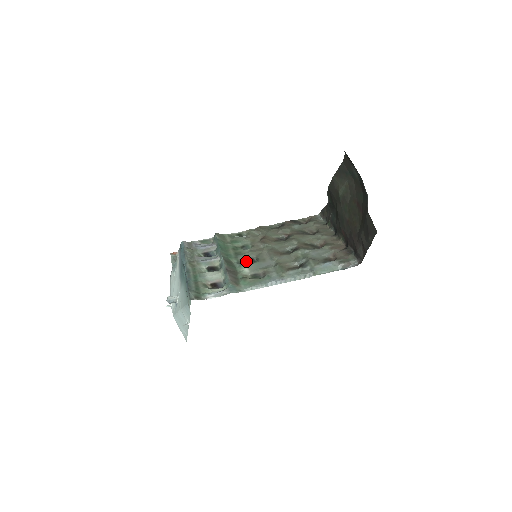
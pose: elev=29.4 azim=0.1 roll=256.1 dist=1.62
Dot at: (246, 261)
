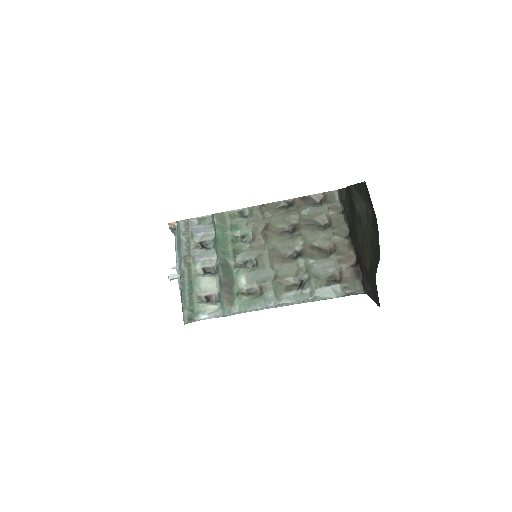
Dot at: (244, 264)
